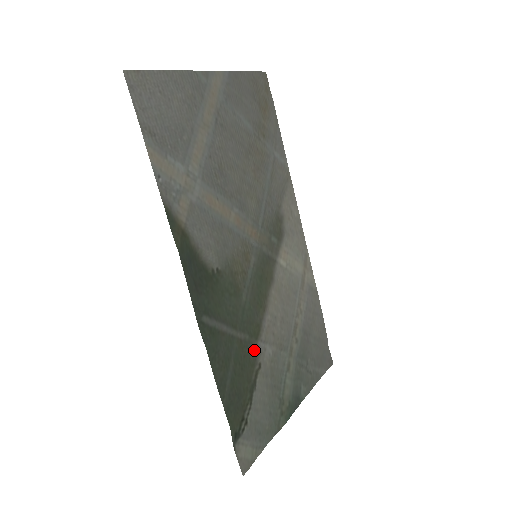
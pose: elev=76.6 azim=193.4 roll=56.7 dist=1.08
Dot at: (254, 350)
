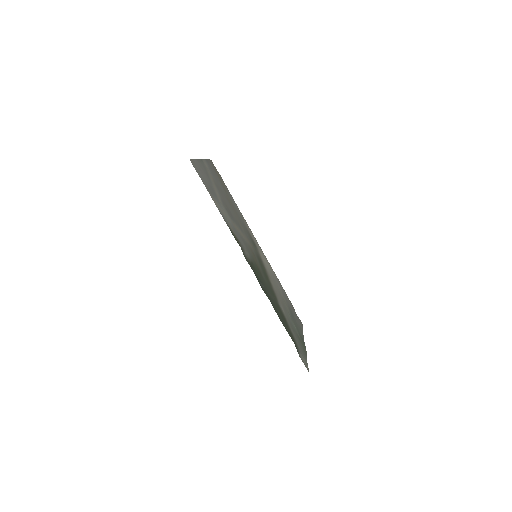
Dot at: (279, 306)
